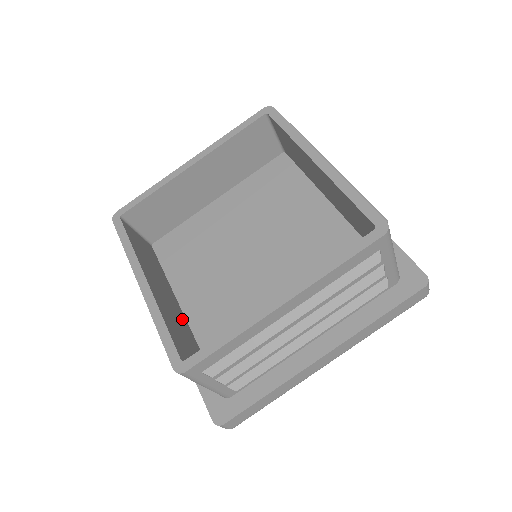
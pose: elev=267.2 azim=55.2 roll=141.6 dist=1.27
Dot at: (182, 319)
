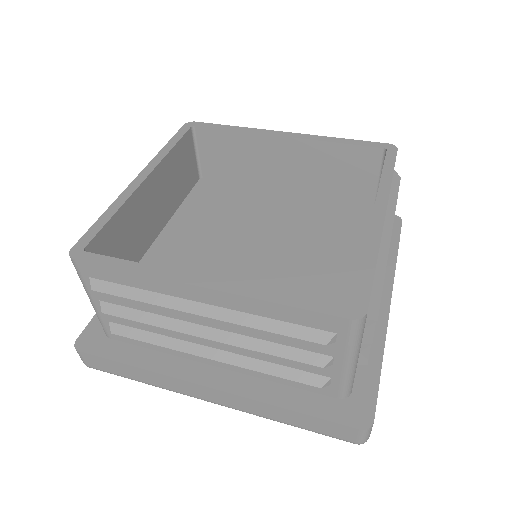
Dot at: (145, 240)
